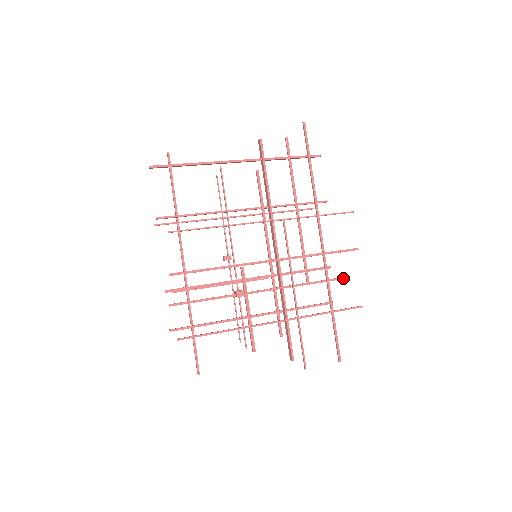
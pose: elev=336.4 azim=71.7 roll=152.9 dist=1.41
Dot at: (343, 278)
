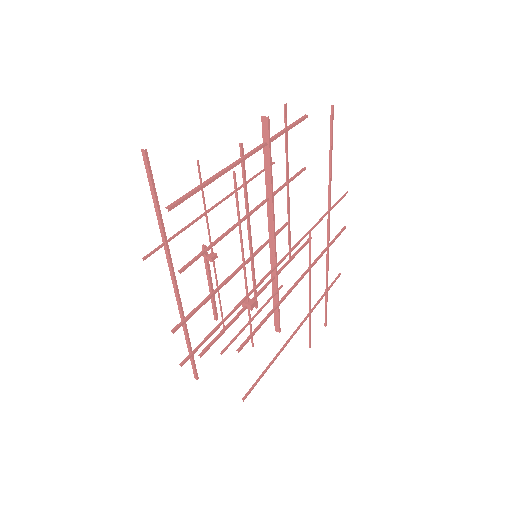
Dot at: occluded
